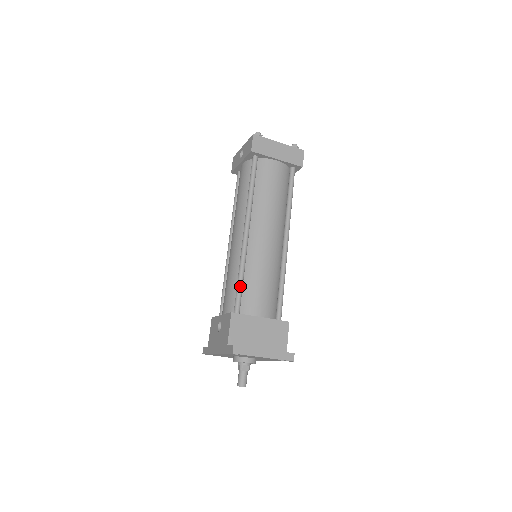
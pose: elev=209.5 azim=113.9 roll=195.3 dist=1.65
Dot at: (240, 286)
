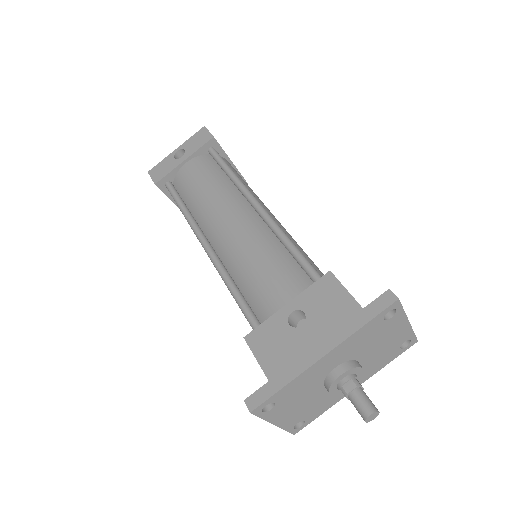
Dot at: occluded
